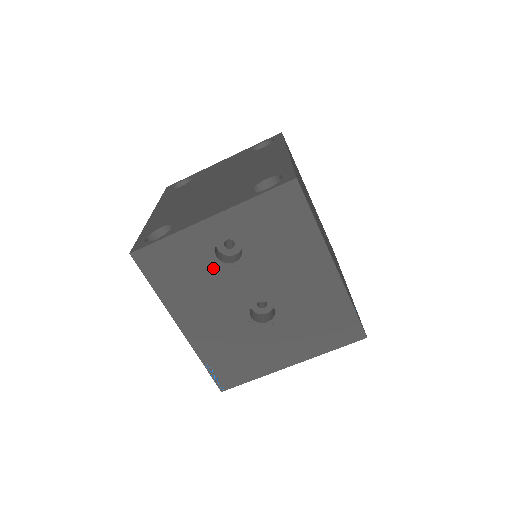
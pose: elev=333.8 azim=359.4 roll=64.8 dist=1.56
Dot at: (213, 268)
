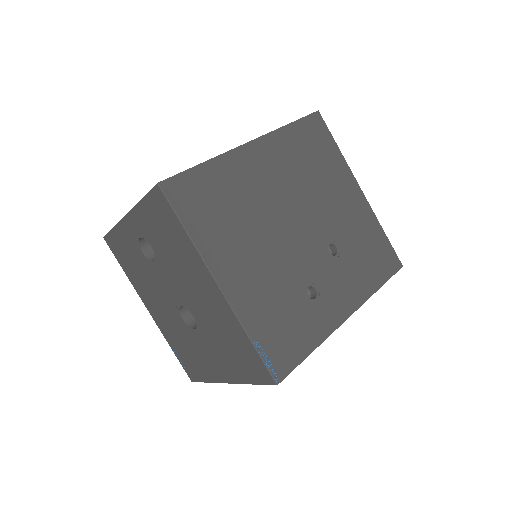
Dot at: (145, 263)
